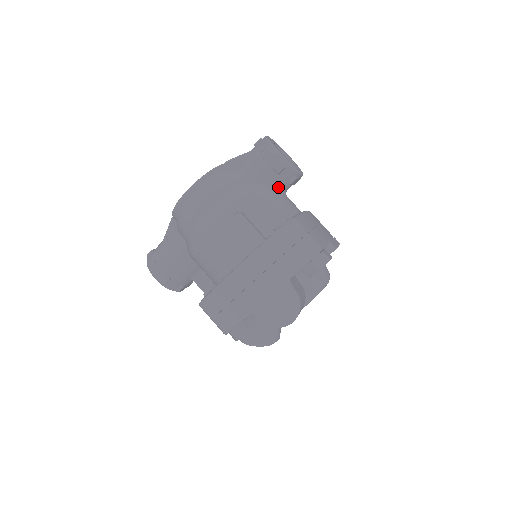
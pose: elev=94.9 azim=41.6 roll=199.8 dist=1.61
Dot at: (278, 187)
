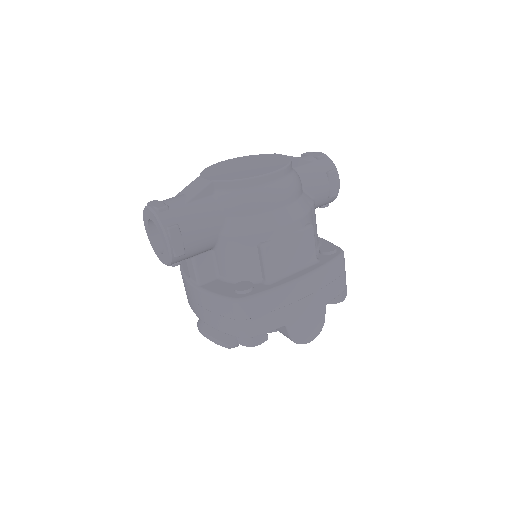
Dot at: (317, 207)
